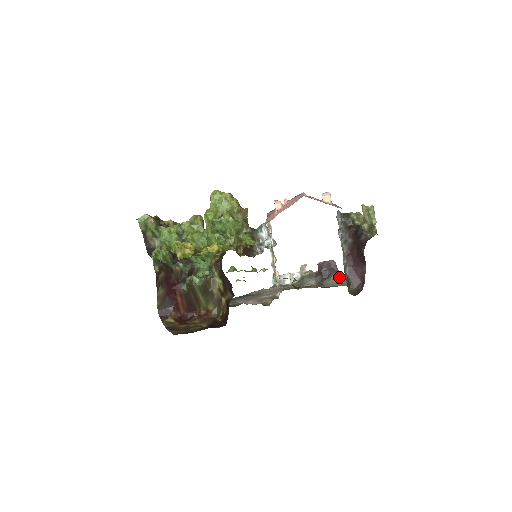
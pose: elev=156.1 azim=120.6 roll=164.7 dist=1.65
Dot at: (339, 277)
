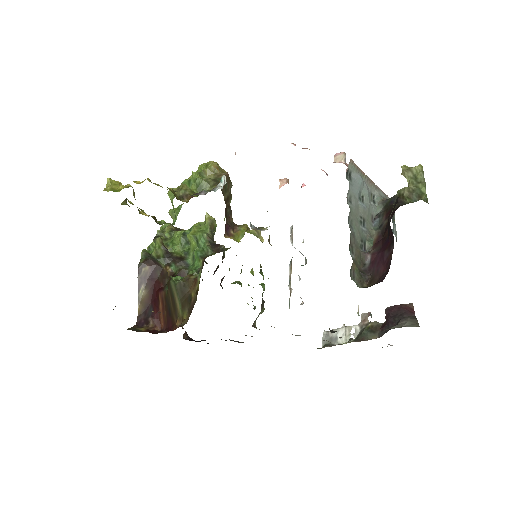
Dot at: (411, 322)
